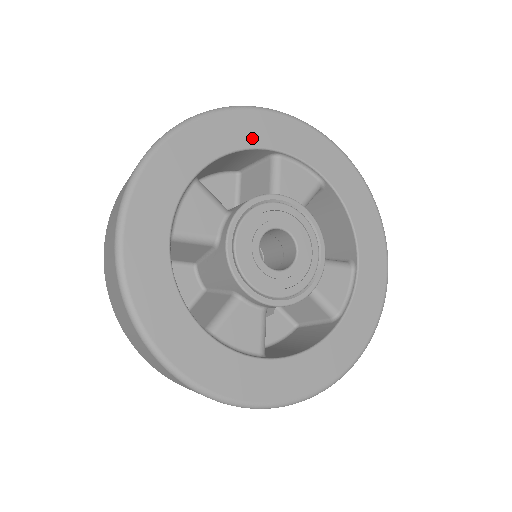
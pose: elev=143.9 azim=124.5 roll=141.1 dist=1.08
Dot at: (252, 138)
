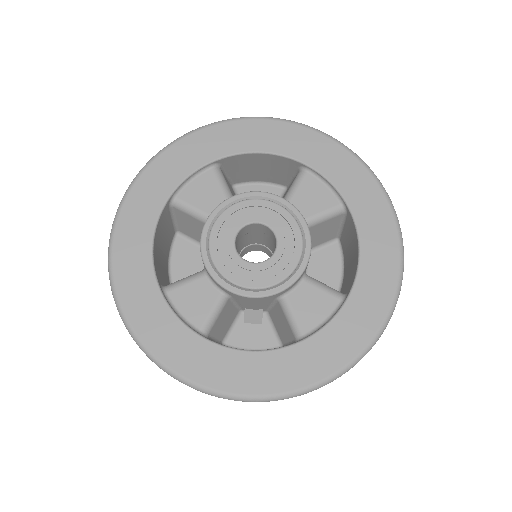
Dot at: (281, 146)
